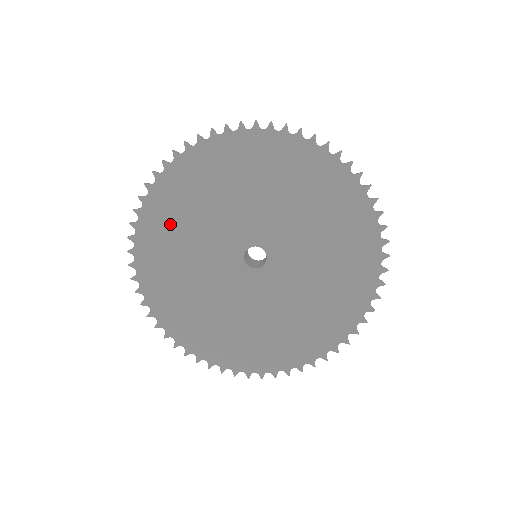
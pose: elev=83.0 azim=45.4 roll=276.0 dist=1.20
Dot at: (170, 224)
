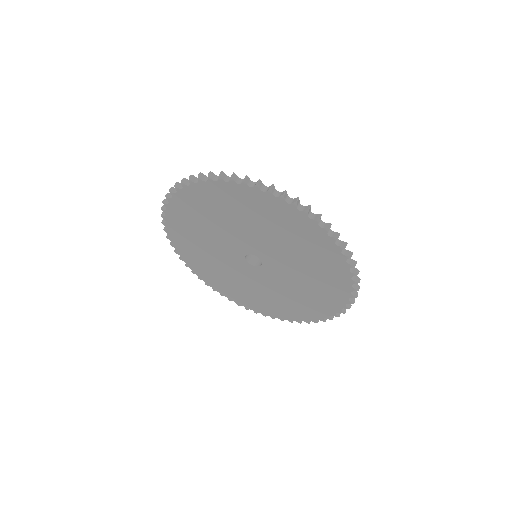
Dot at: (188, 234)
